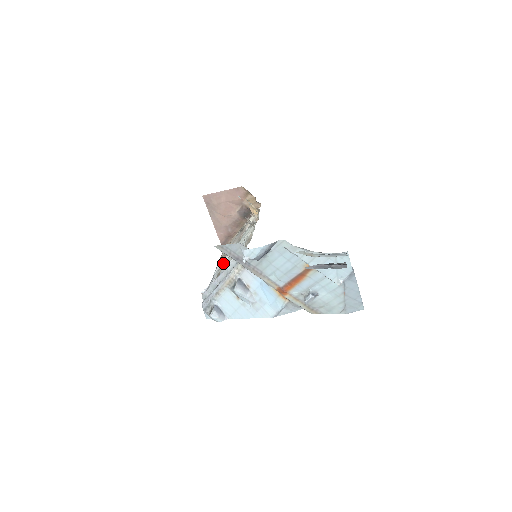
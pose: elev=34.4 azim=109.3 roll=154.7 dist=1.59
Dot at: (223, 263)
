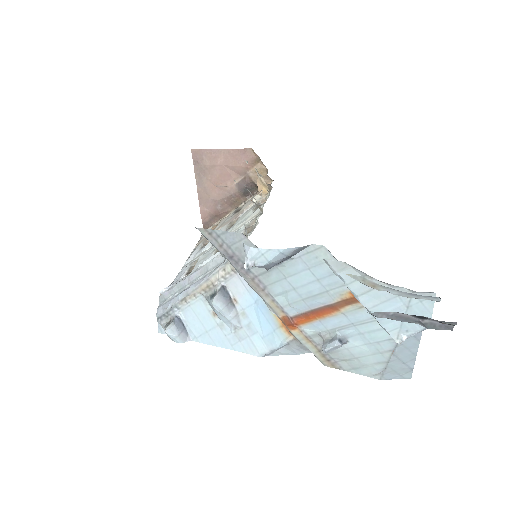
Dot at: (201, 253)
